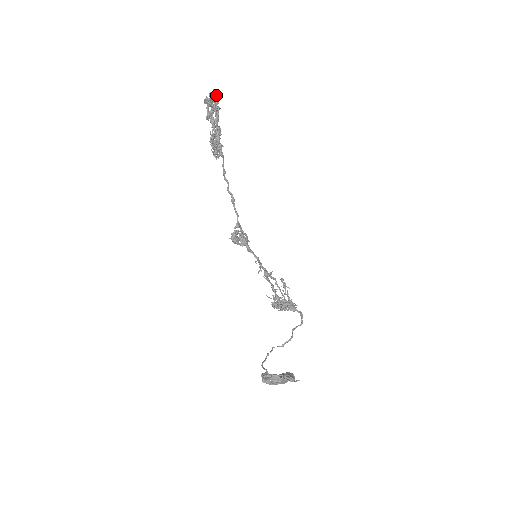
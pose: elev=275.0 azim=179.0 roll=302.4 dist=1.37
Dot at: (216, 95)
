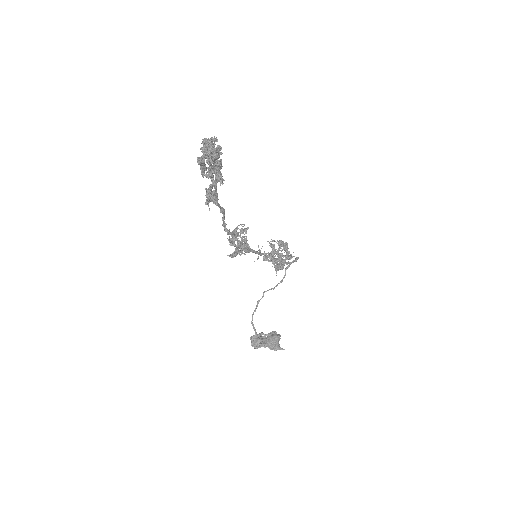
Dot at: (216, 148)
